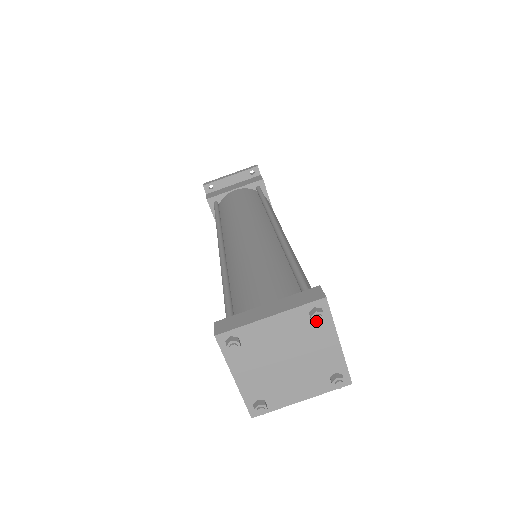
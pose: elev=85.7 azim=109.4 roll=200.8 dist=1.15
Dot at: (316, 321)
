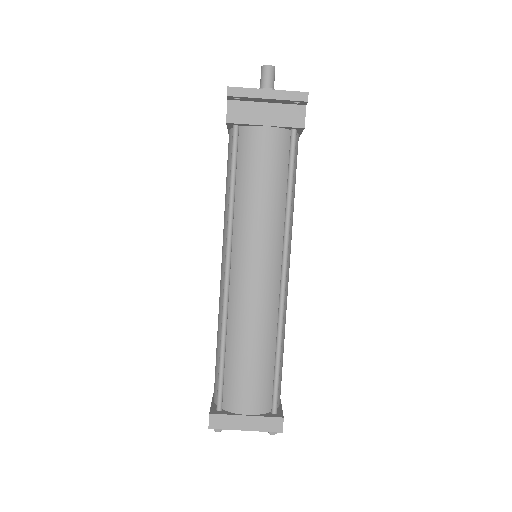
Dot at: (271, 433)
